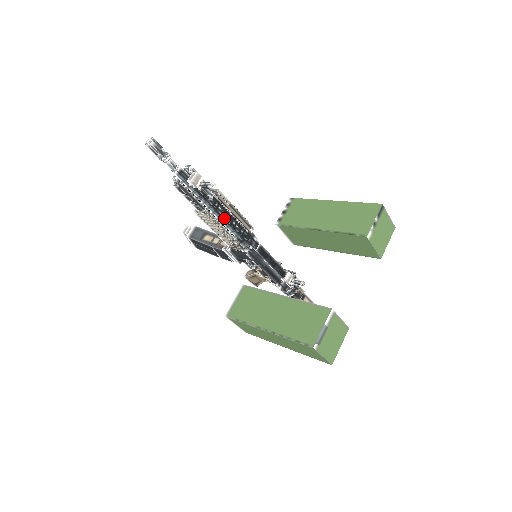
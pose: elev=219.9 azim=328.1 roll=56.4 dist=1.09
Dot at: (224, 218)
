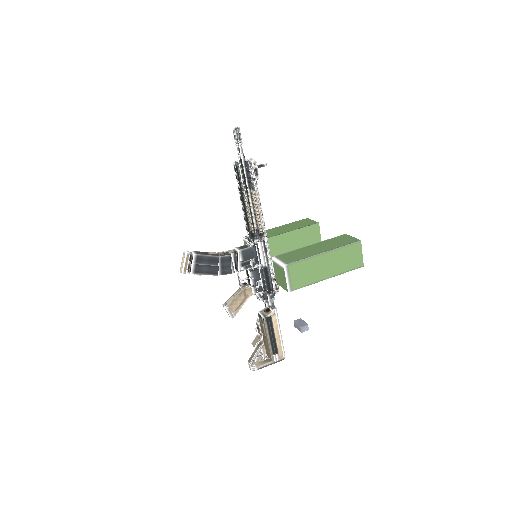
Dot at: occluded
